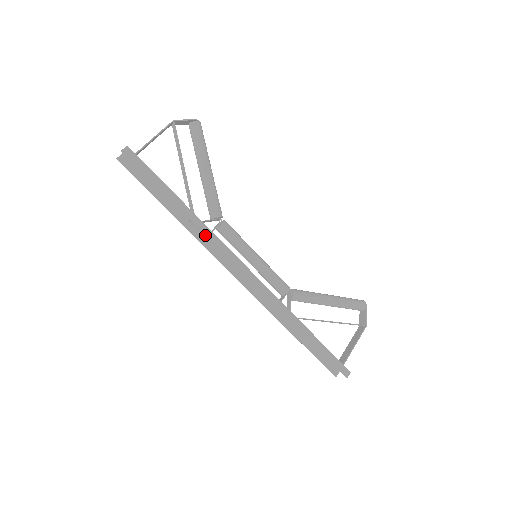
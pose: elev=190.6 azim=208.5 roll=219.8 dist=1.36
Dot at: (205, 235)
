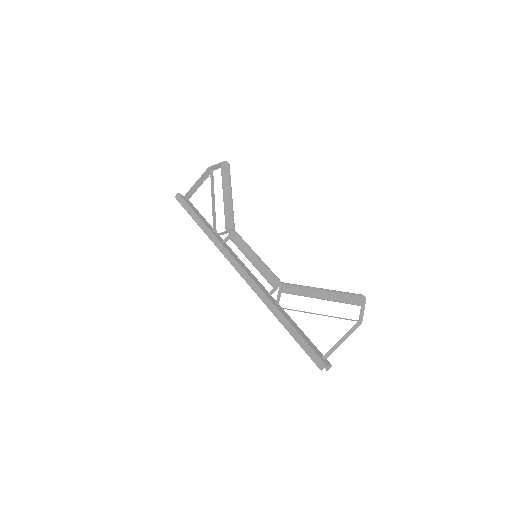
Dot at: (214, 243)
